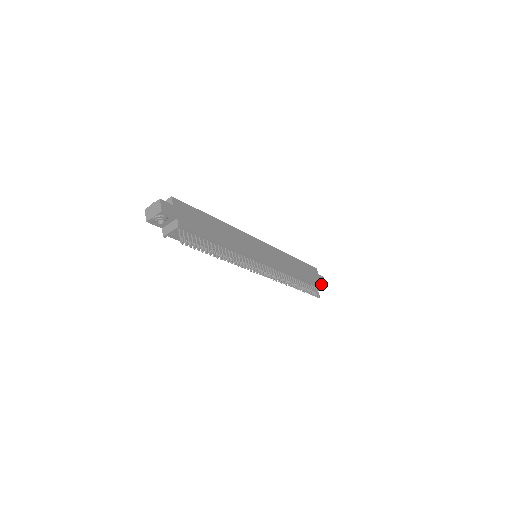
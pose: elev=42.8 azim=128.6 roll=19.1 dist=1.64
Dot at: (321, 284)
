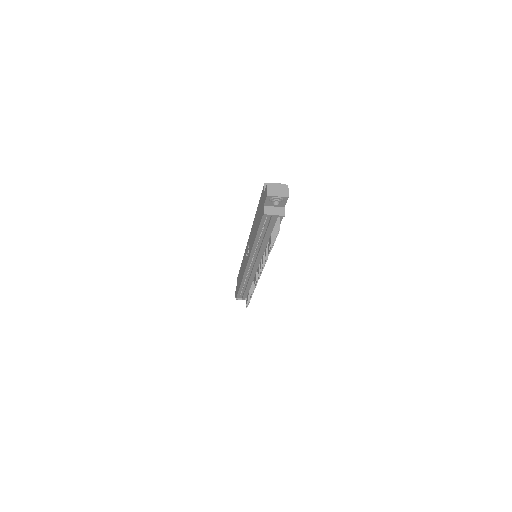
Dot at: occluded
